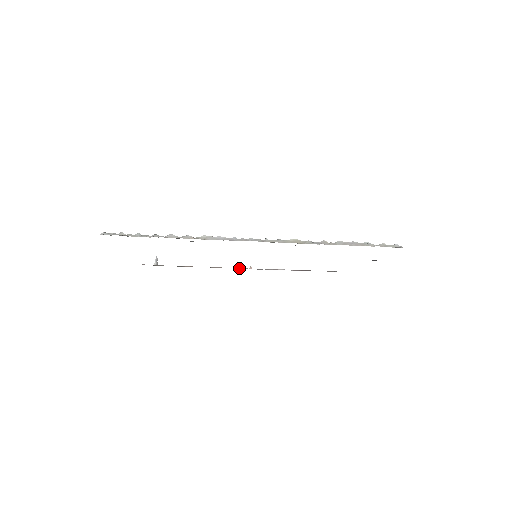
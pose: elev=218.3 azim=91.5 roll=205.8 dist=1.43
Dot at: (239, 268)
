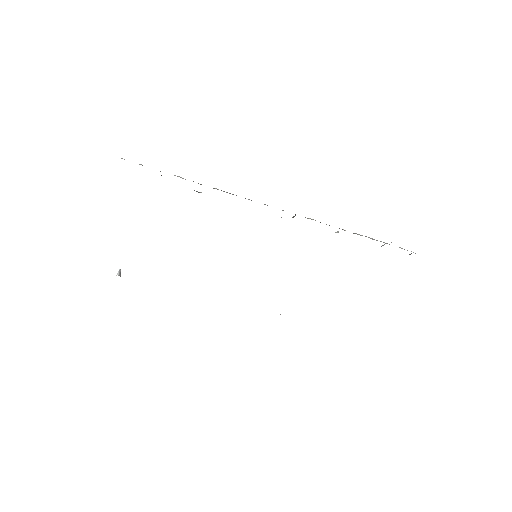
Dot at: occluded
